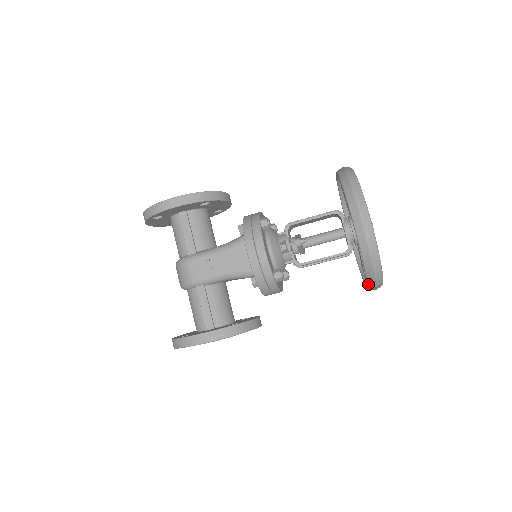
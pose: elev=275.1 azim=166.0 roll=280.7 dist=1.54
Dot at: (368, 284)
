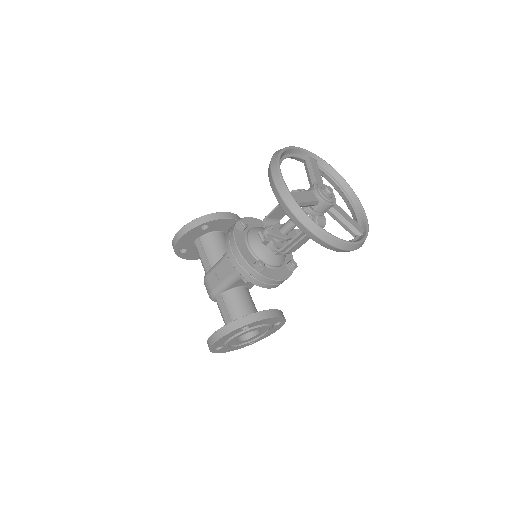
Dot at: occluded
